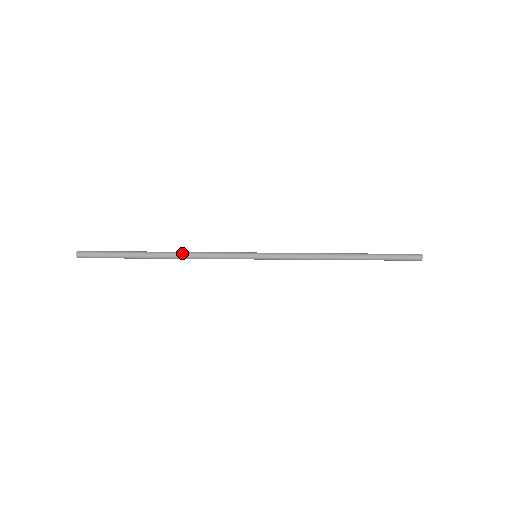
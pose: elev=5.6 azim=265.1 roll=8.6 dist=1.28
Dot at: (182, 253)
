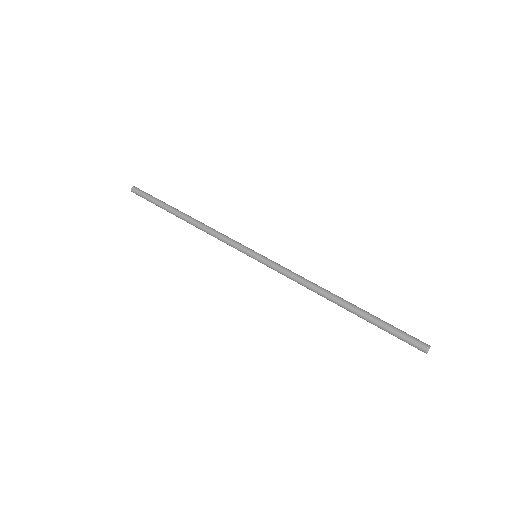
Dot at: (197, 226)
